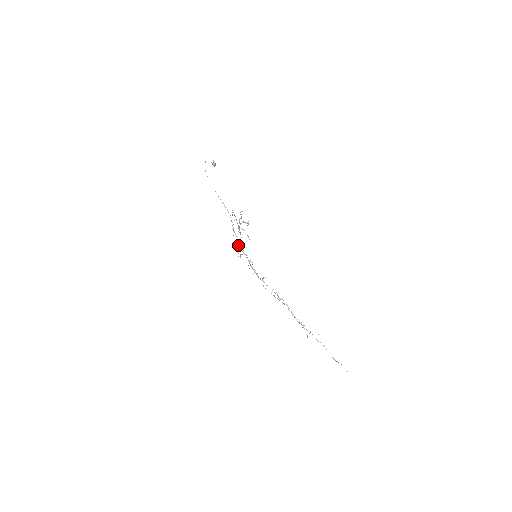
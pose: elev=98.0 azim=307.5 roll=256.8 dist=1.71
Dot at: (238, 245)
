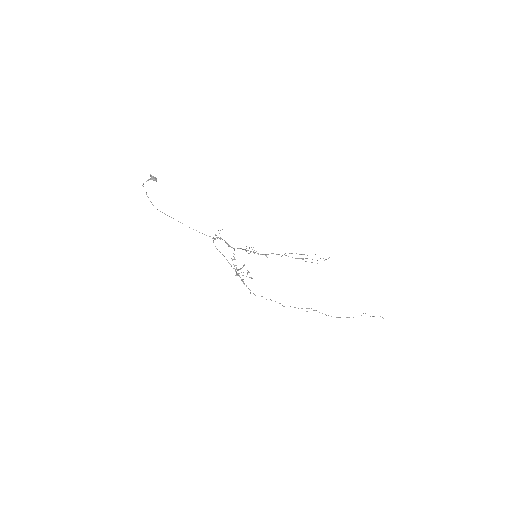
Dot at: occluded
